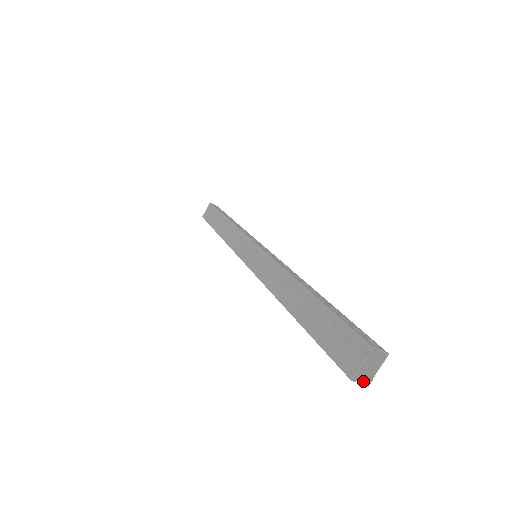
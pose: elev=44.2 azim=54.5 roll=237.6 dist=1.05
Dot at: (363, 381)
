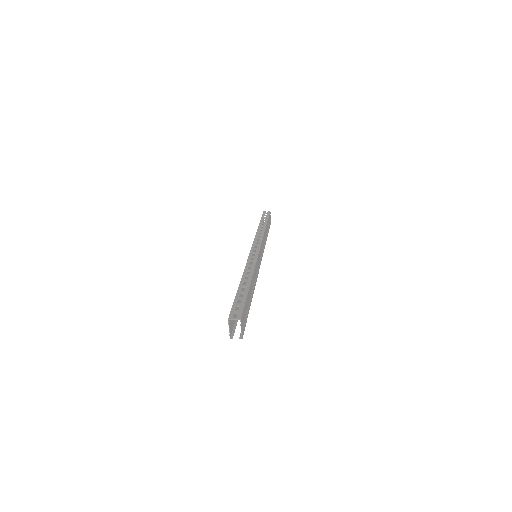
Dot at: occluded
